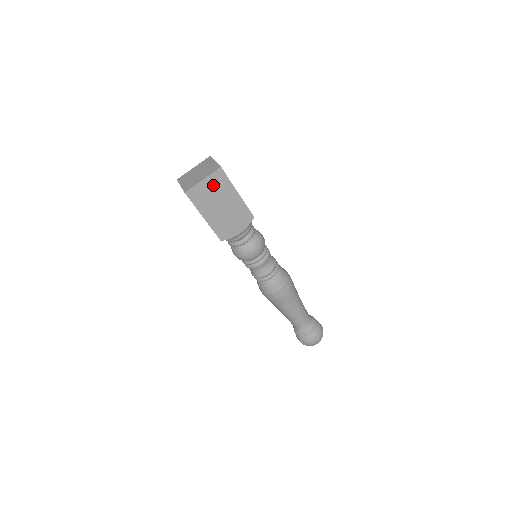
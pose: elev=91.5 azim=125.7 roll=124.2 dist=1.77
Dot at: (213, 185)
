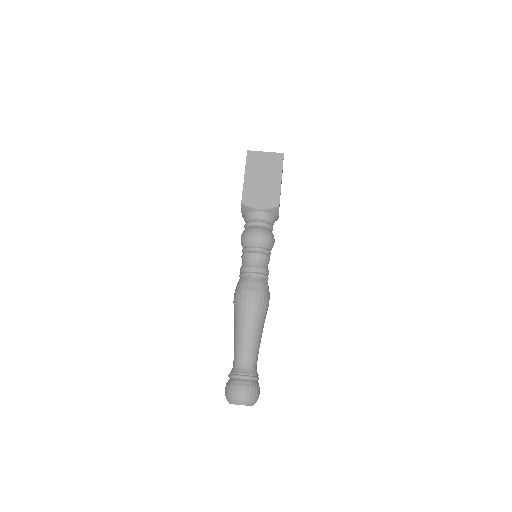
Dot at: (269, 160)
